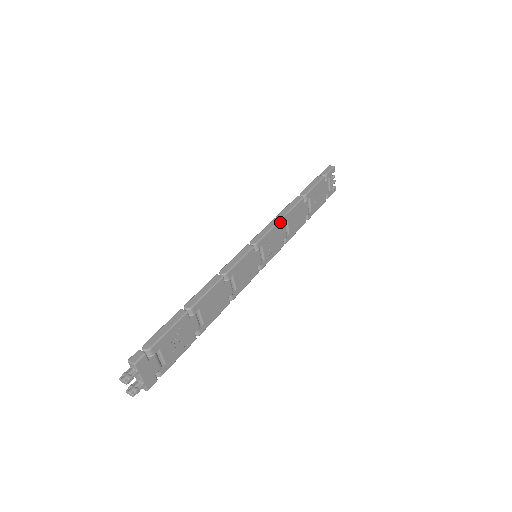
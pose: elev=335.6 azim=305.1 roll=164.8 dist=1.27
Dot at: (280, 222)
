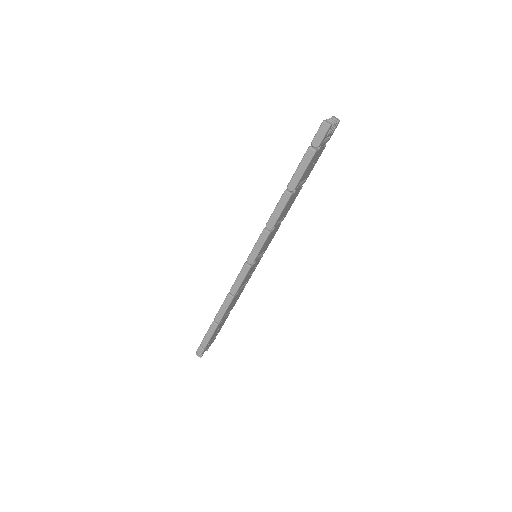
Dot at: (270, 233)
